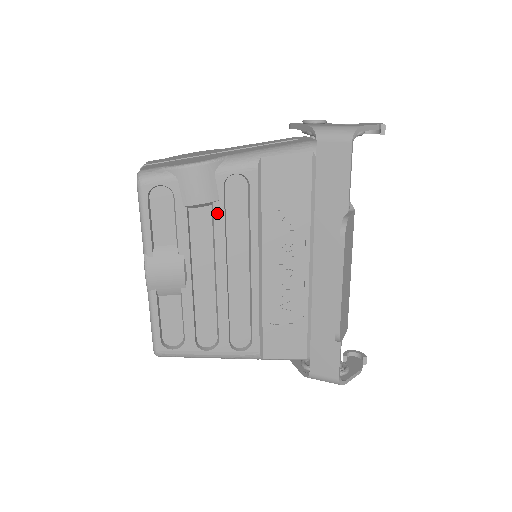
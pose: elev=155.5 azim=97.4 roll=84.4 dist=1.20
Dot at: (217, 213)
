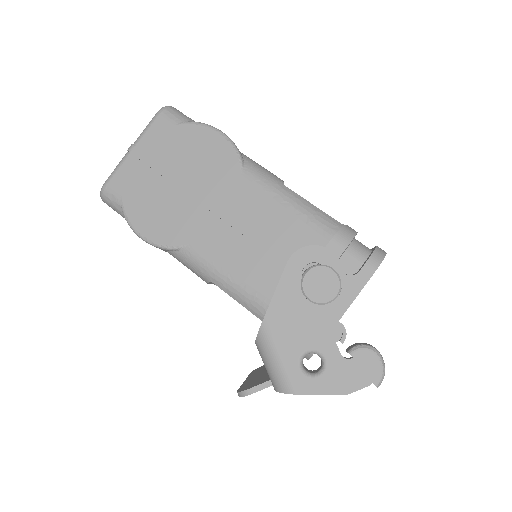
Dot at: occluded
